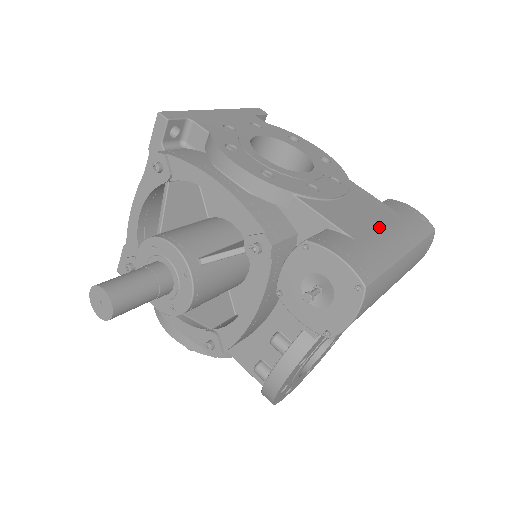
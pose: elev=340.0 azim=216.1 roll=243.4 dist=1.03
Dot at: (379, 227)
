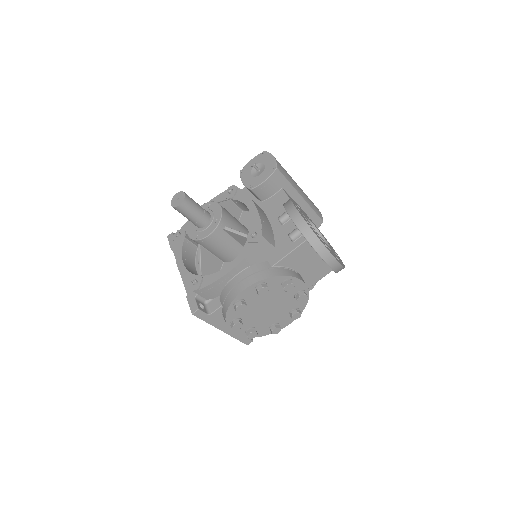
Dot at: occluded
